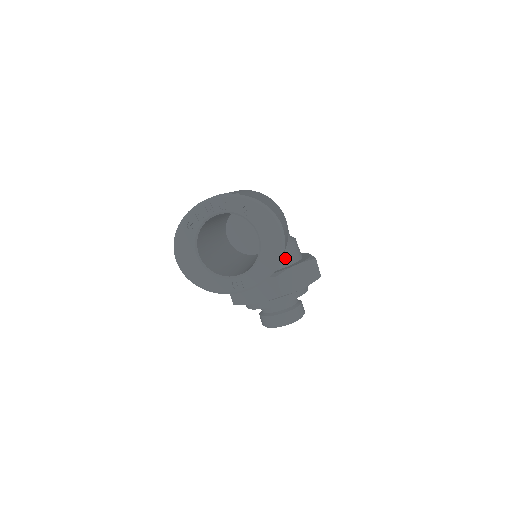
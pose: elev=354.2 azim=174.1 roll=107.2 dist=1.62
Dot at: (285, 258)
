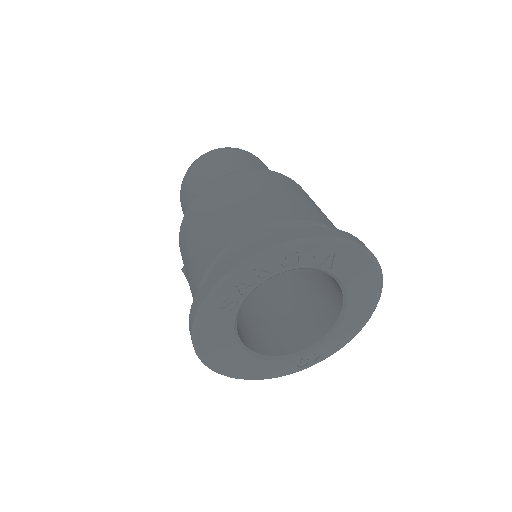
Dot at: occluded
